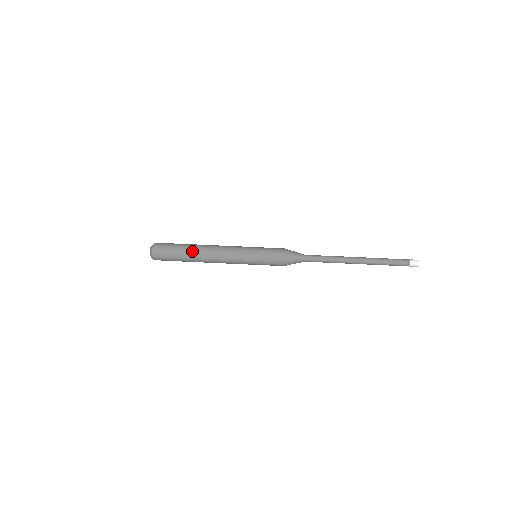
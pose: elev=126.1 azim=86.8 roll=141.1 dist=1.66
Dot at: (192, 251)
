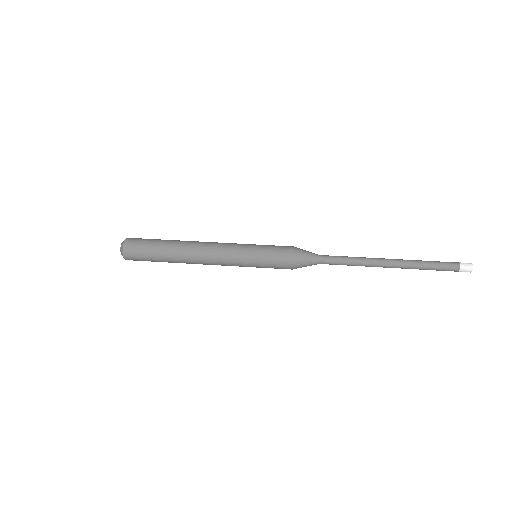
Dot at: (175, 242)
